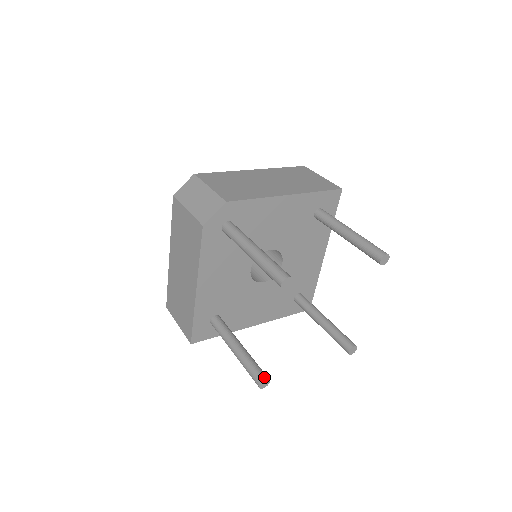
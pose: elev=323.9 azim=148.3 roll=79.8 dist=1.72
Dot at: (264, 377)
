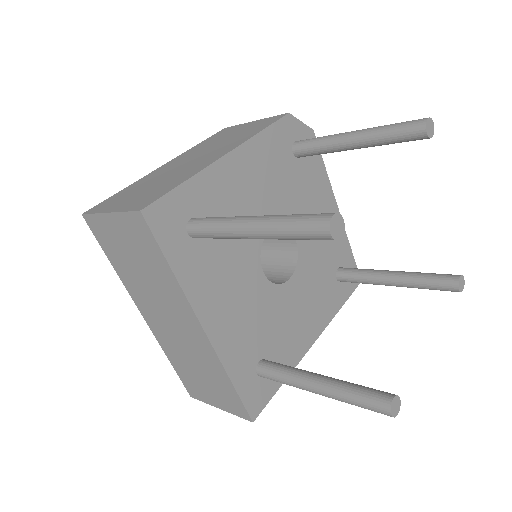
Dot at: (339, 219)
